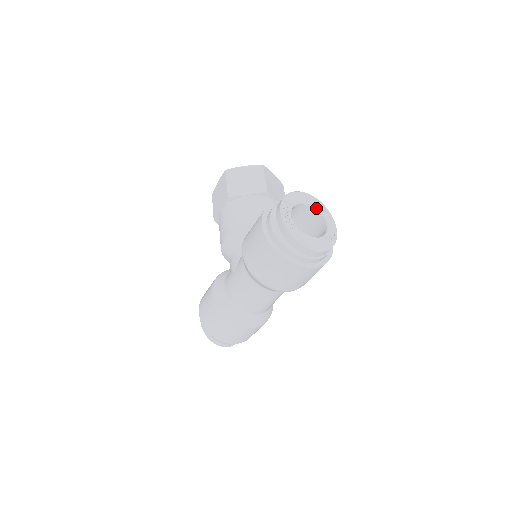
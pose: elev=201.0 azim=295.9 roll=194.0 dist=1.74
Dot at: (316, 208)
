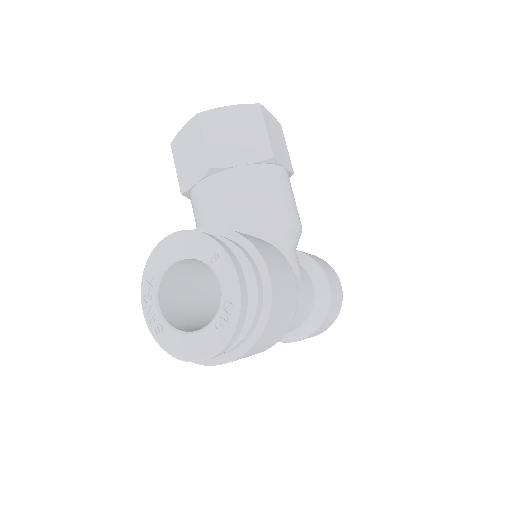
Dot at: (198, 258)
